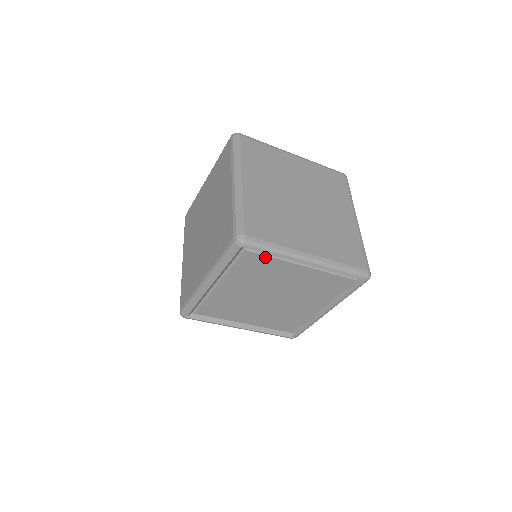
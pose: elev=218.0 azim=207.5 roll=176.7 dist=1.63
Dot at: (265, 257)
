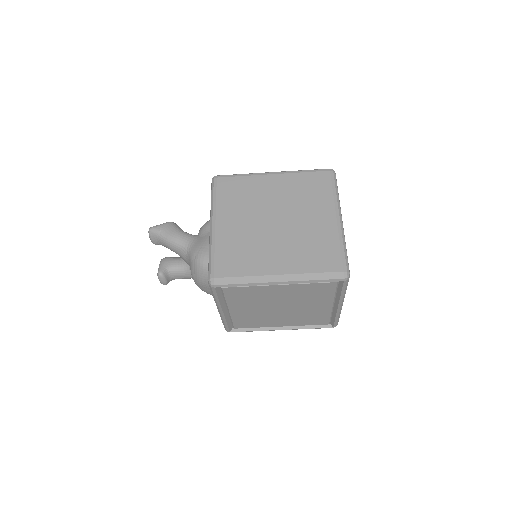
Dot at: (333, 290)
